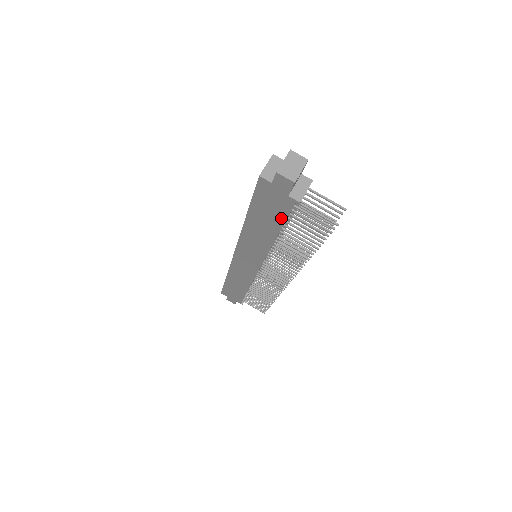
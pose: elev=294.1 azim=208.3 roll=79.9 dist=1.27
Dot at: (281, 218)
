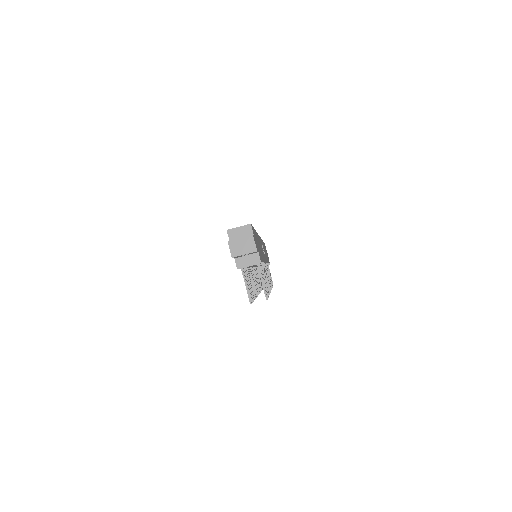
Dot at: occluded
